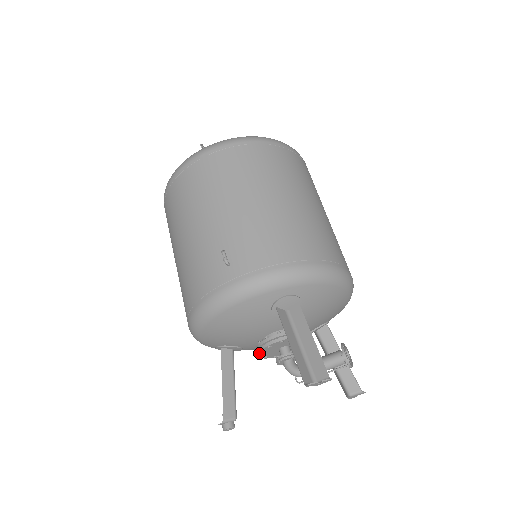
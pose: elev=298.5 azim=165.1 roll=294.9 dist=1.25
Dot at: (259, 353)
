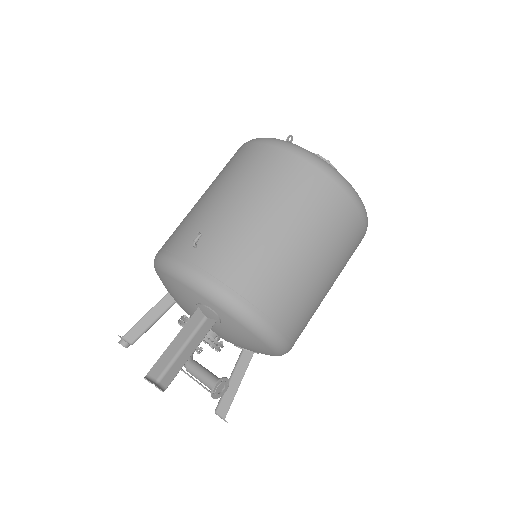
Dot at: occluded
